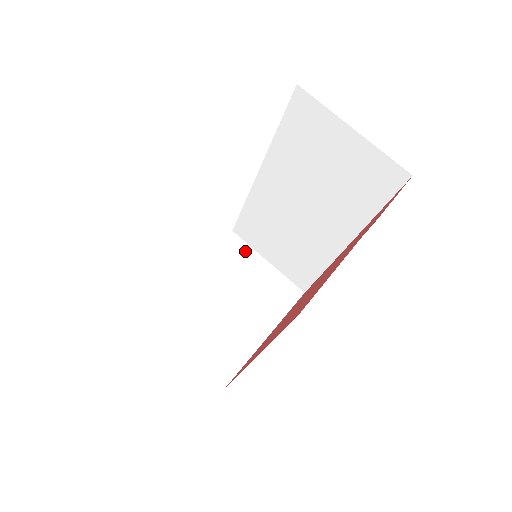
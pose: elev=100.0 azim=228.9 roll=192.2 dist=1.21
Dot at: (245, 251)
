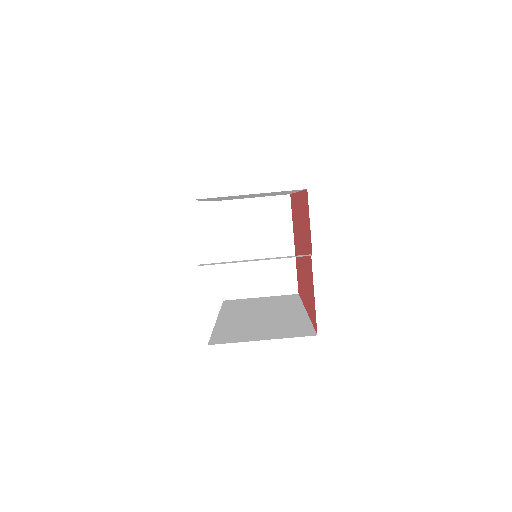
Dot at: (233, 206)
